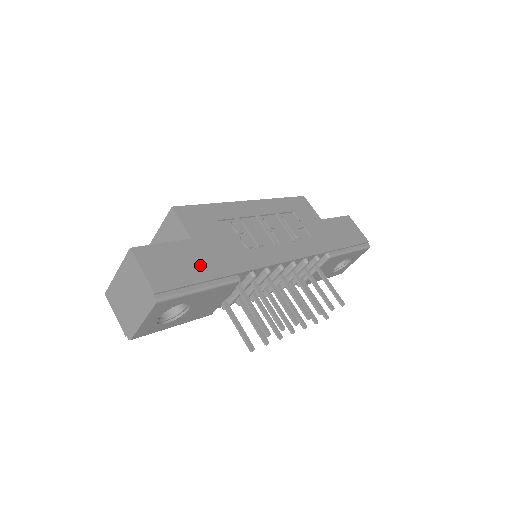
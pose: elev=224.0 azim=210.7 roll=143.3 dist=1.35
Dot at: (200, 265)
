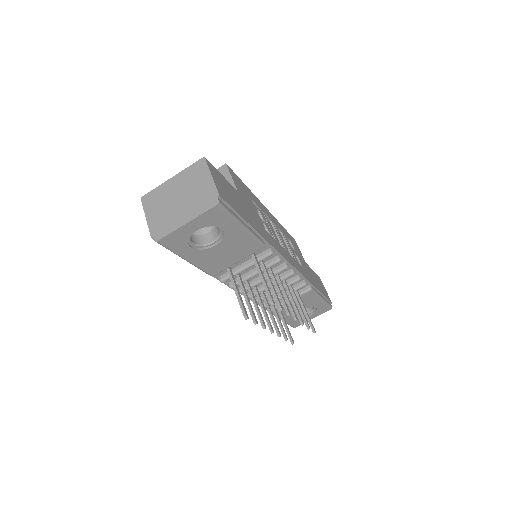
Dot at: (244, 210)
